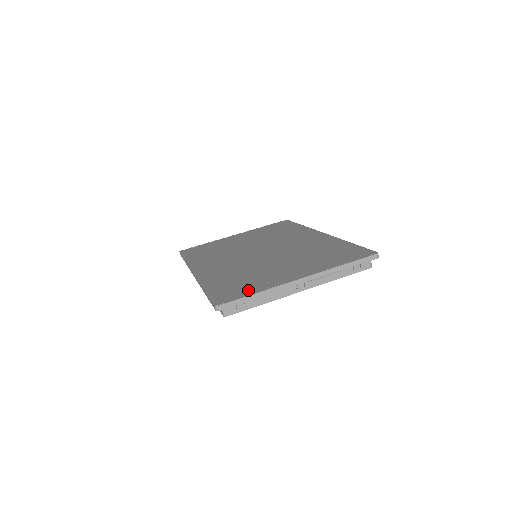
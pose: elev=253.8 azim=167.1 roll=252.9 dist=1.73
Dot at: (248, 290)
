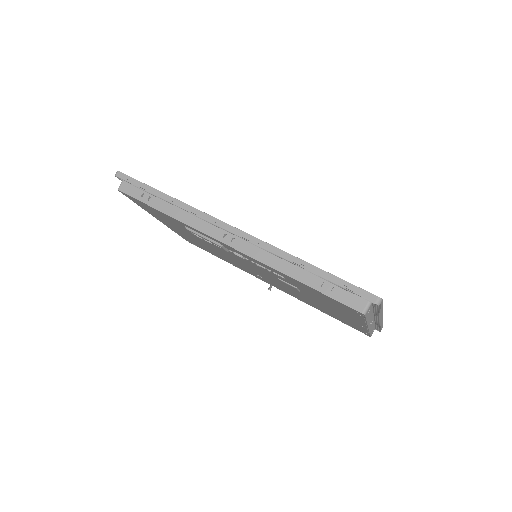
Dot at: occluded
